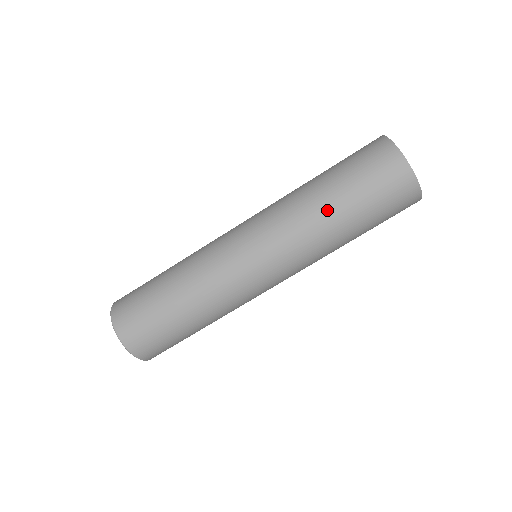
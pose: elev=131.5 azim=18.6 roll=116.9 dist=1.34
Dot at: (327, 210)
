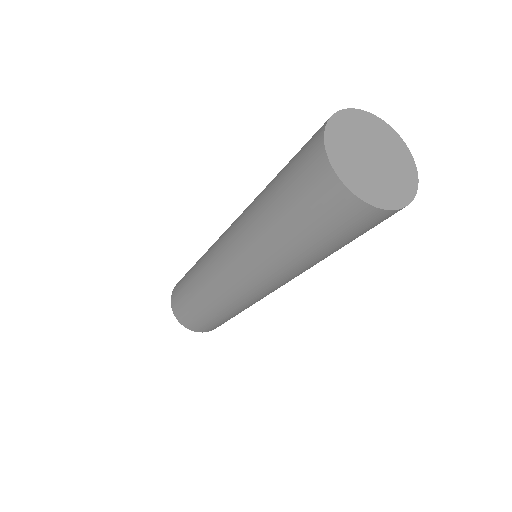
Dot at: (262, 213)
